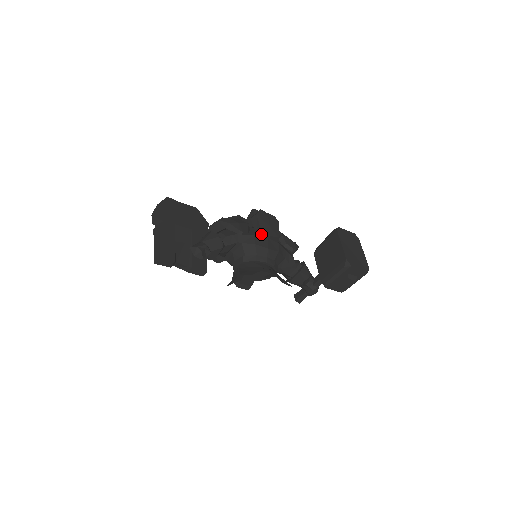
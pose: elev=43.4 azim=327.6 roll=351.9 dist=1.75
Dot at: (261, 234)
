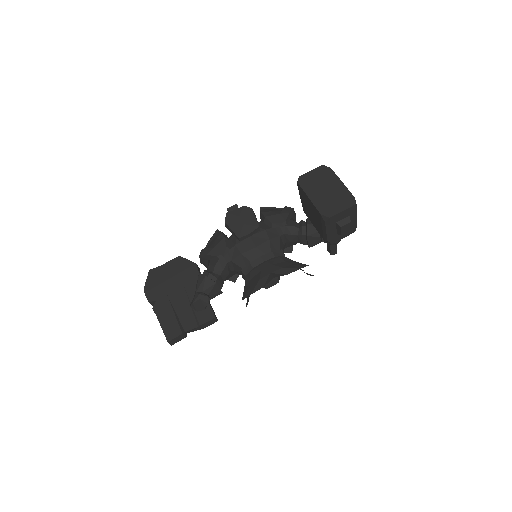
Dot at: (240, 239)
